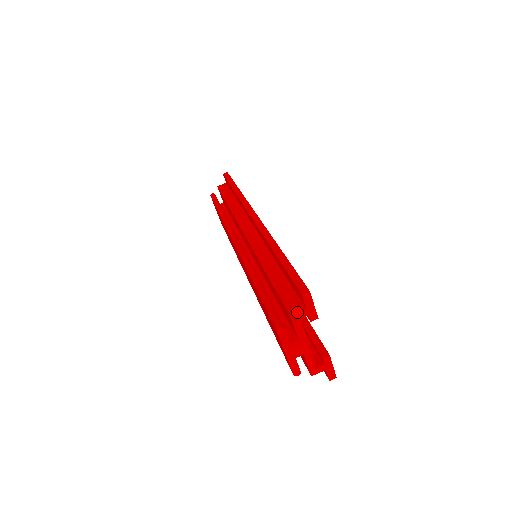
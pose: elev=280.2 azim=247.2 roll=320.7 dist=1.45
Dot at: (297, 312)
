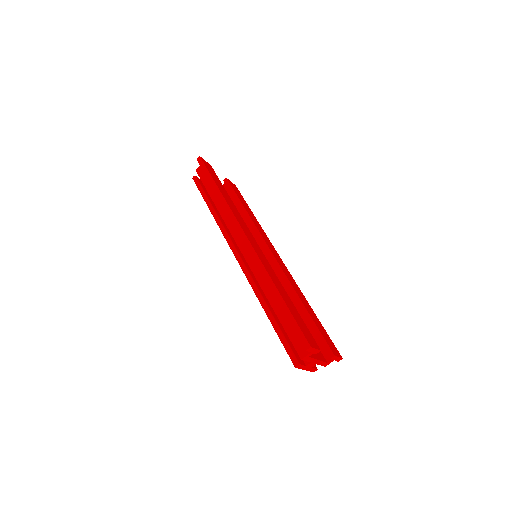
Dot at: (305, 356)
